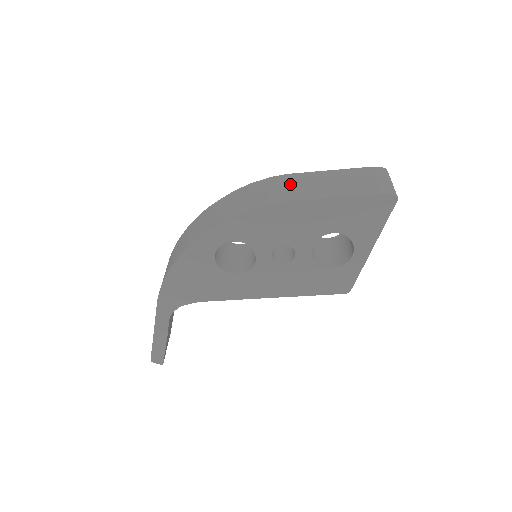
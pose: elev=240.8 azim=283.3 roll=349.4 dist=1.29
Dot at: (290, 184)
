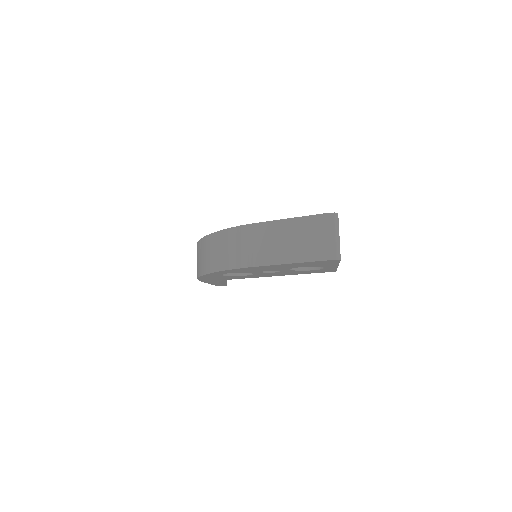
Dot at: (255, 241)
